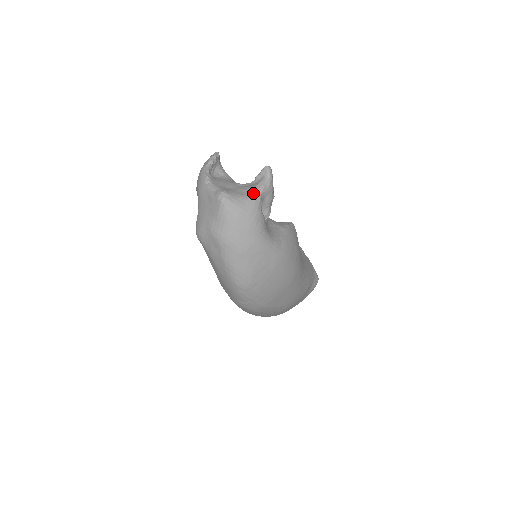
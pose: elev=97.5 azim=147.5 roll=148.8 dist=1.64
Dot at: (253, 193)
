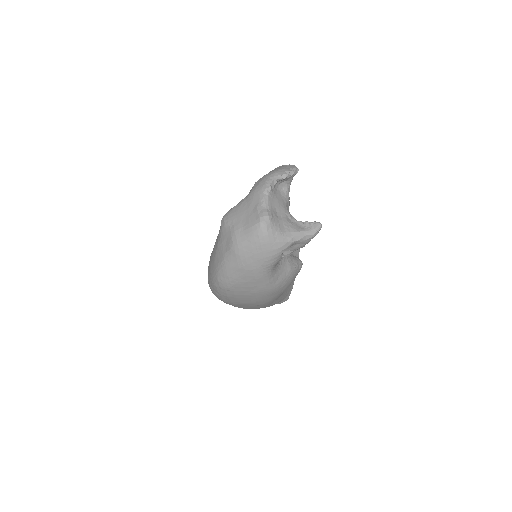
Dot at: (290, 236)
